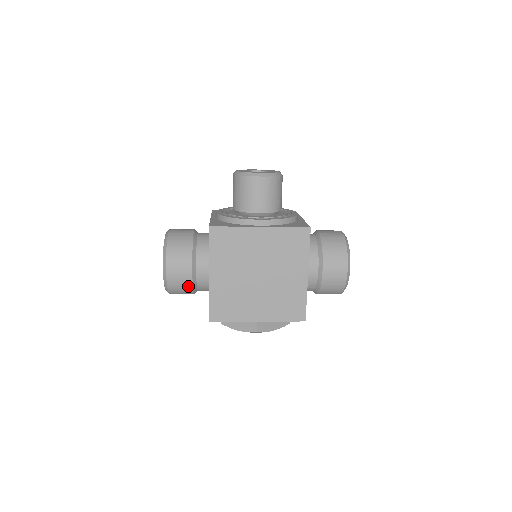
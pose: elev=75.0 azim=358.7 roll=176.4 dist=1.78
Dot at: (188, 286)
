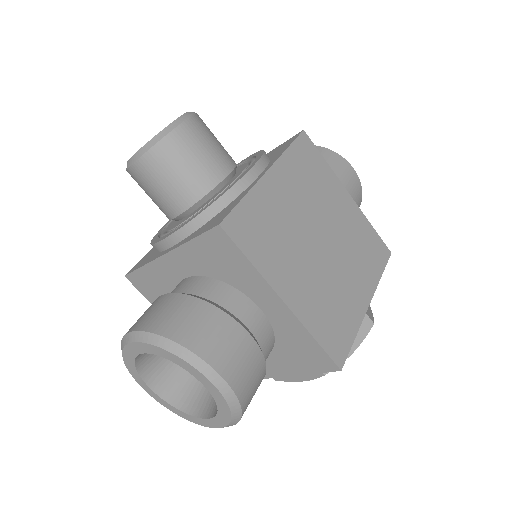
Dot at: (260, 366)
